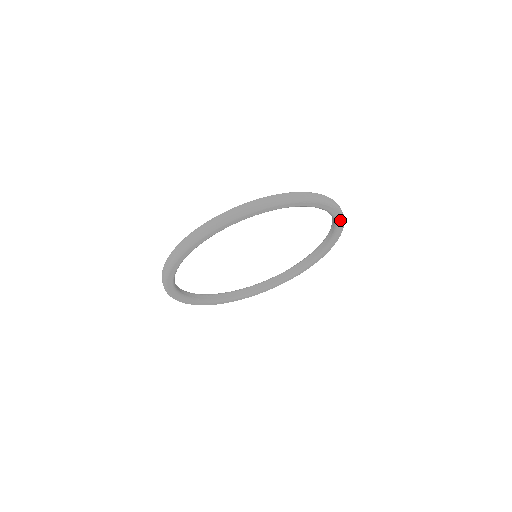
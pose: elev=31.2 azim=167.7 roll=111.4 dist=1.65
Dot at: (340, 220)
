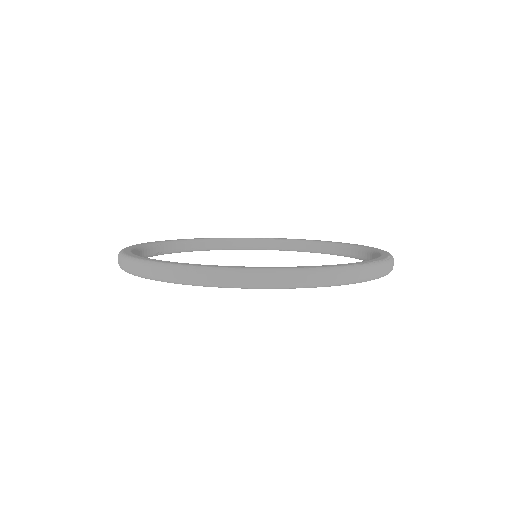
Dot at: occluded
